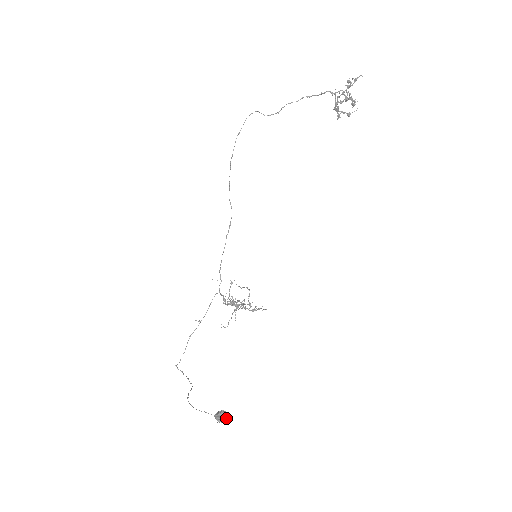
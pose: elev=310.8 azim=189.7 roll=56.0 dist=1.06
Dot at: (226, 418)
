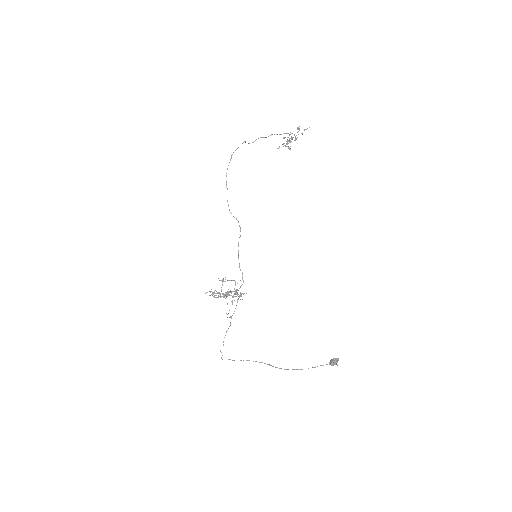
Dot at: occluded
